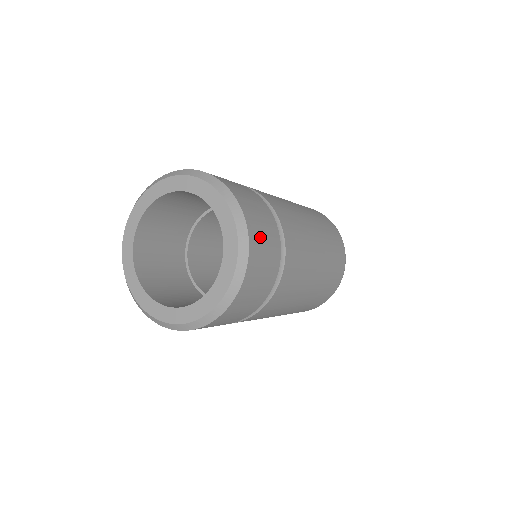
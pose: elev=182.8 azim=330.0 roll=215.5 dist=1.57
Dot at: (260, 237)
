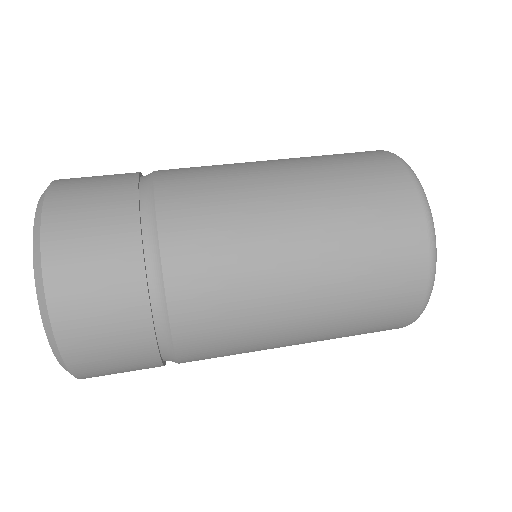
Dot at: (104, 371)
